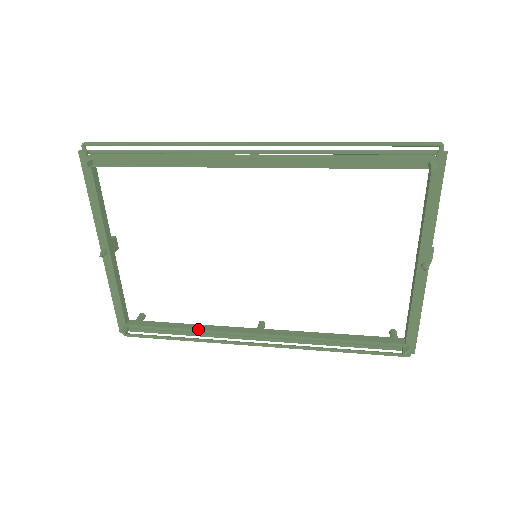
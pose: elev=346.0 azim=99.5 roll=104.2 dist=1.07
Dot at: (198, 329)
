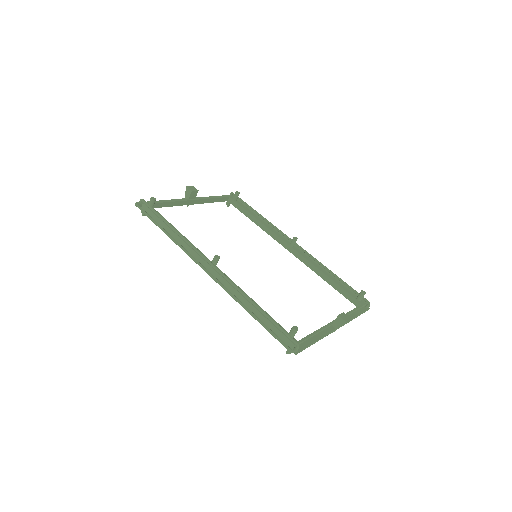
Dot at: (260, 227)
